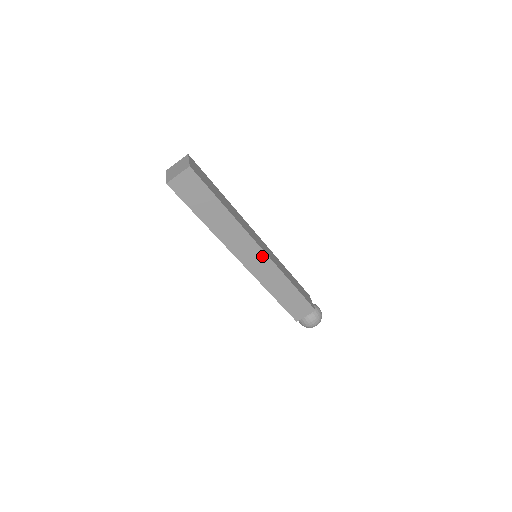
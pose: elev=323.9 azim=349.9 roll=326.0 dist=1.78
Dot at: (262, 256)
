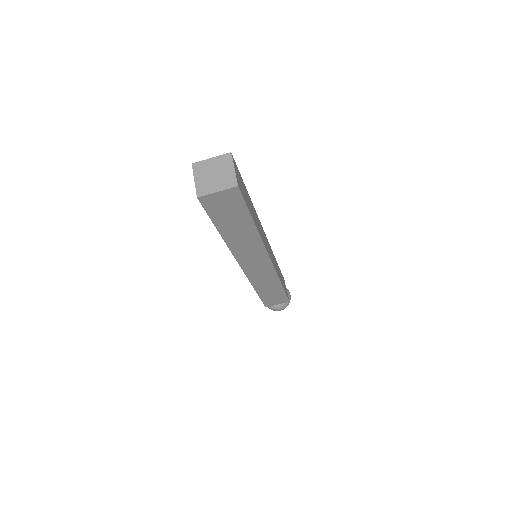
Dot at: (267, 264)
